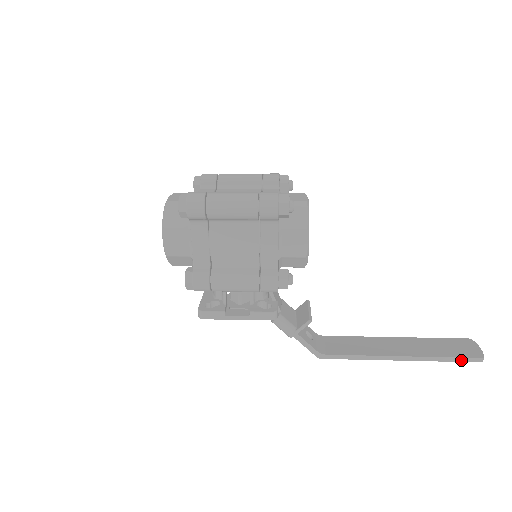
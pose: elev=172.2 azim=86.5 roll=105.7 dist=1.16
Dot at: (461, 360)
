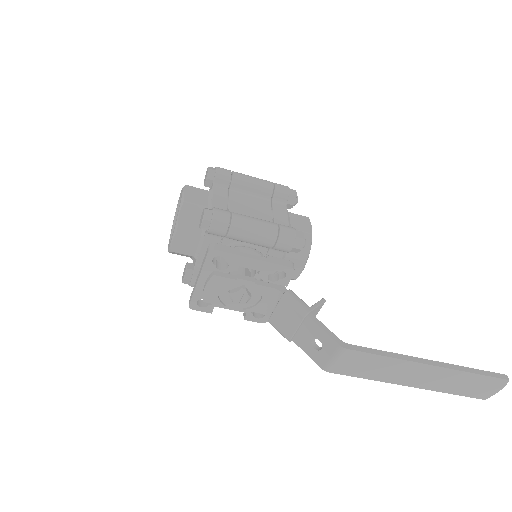
Dot at: (488, 374)
